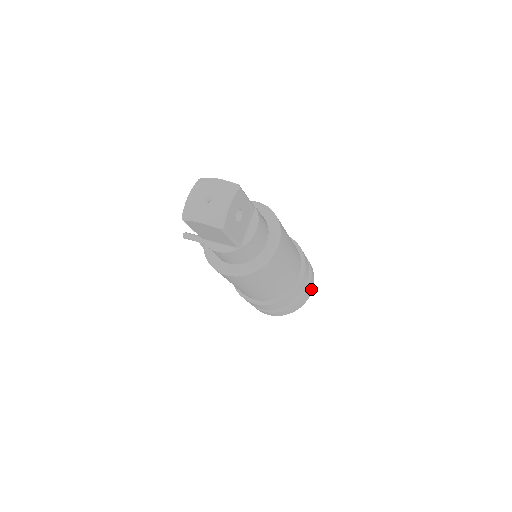
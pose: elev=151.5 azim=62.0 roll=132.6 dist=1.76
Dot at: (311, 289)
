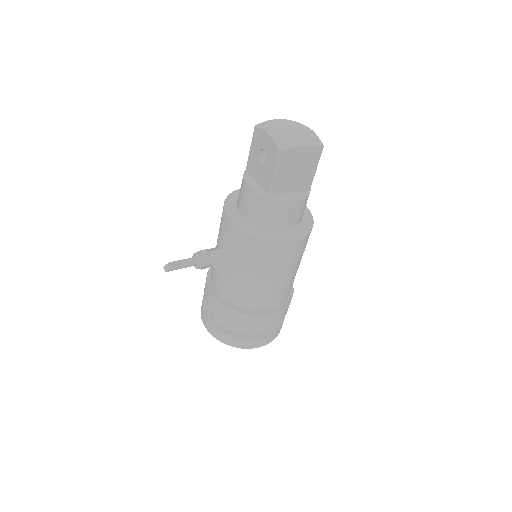
Dot at: occluded
